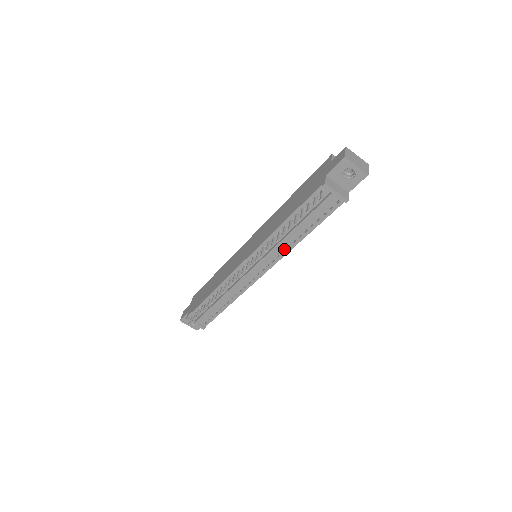
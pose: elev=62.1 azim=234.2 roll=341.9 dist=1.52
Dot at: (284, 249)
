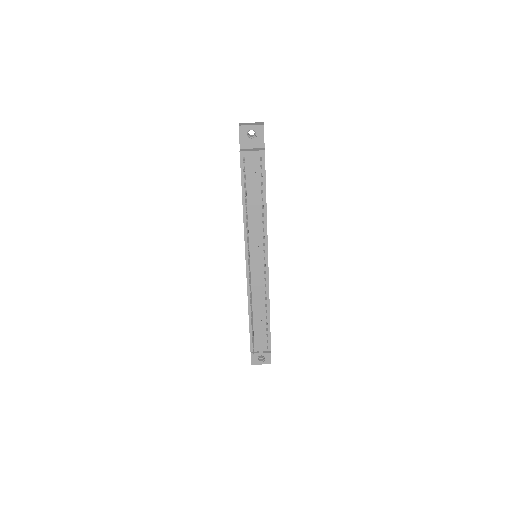
Dot at: (262, 227)
